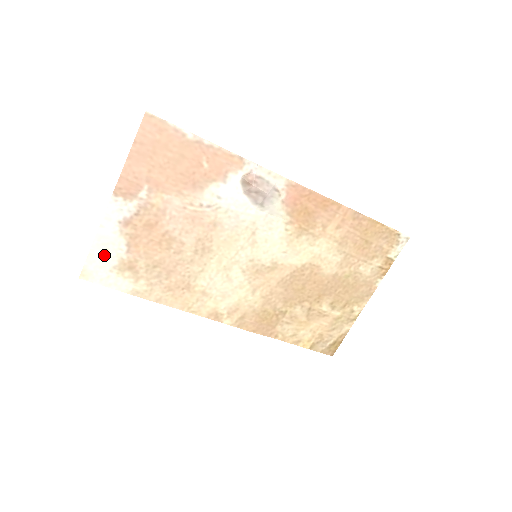
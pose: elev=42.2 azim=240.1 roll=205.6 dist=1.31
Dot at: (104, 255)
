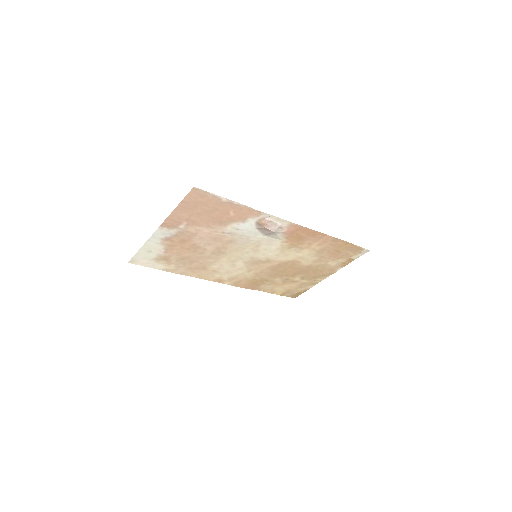
Dot at: (148, 253)
